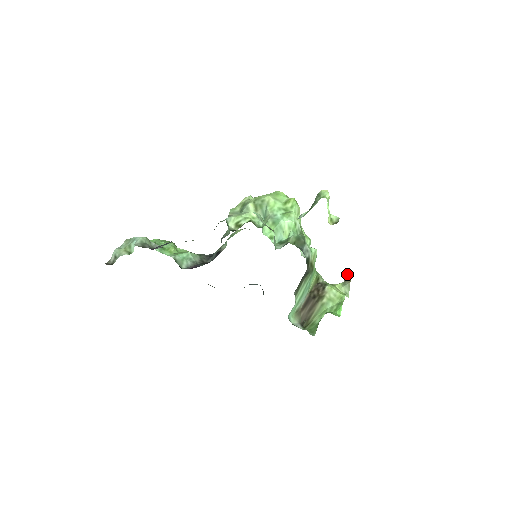
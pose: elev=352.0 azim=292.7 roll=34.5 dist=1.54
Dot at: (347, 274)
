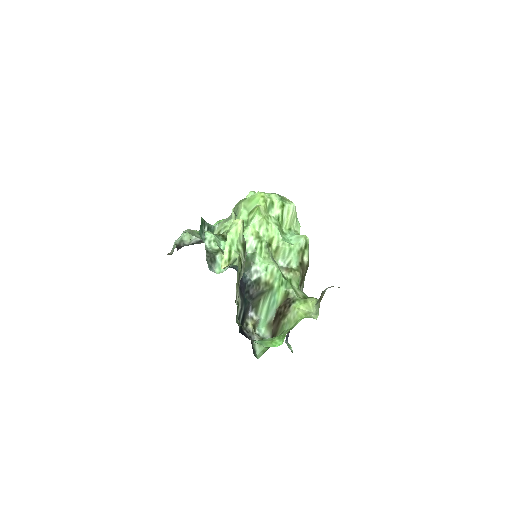
Dot at: occluded
